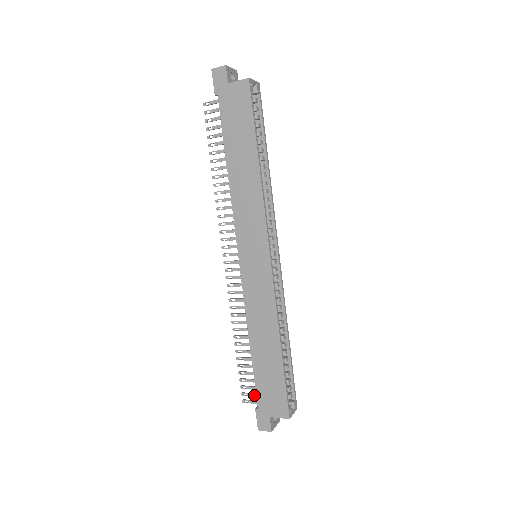
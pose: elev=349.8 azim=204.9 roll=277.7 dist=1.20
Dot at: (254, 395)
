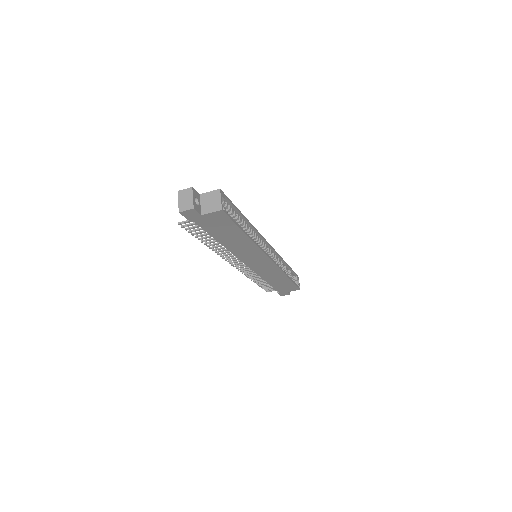
Dot at: (274, 290)
